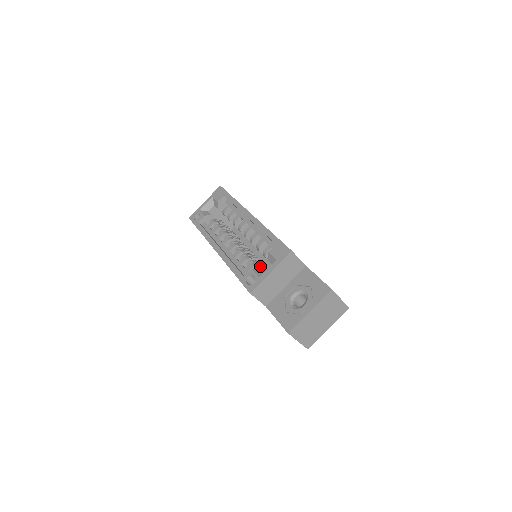
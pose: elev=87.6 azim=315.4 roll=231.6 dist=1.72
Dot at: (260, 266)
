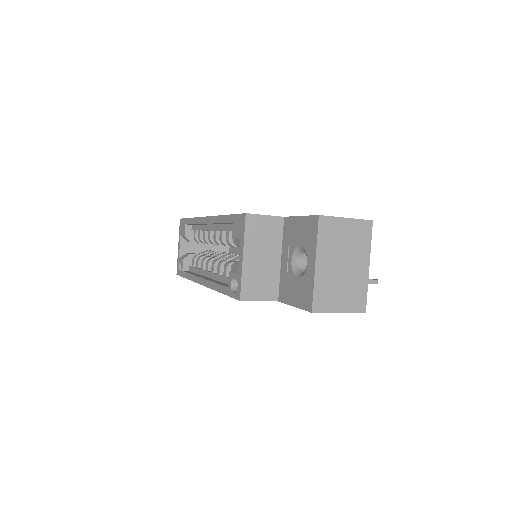
Dot at: occluded
